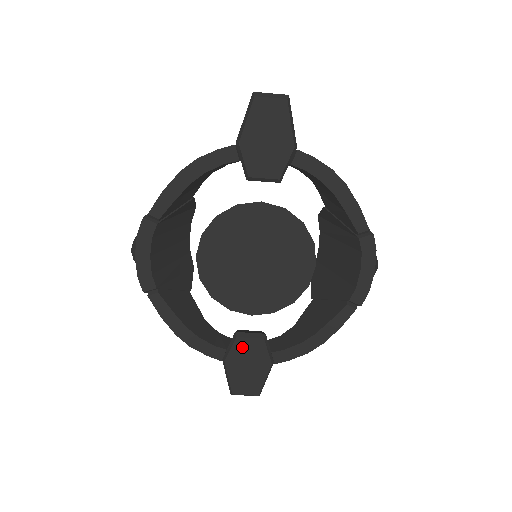
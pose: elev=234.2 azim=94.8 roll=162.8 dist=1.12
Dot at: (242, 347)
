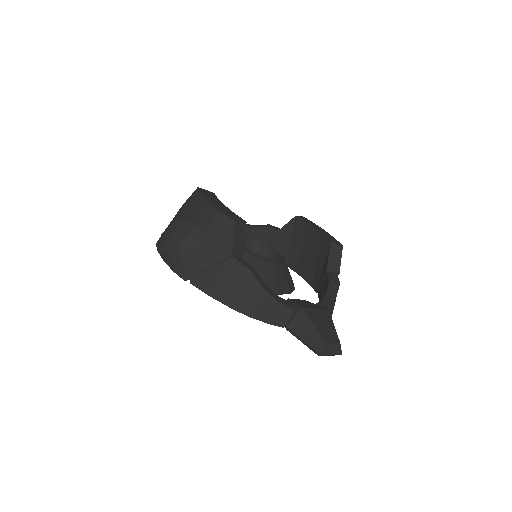
Dot at: occluded
